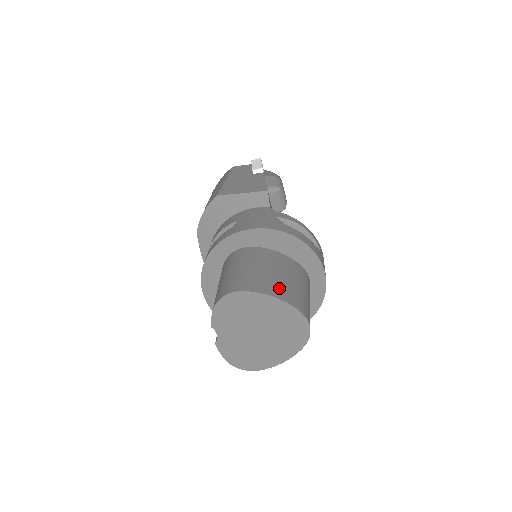
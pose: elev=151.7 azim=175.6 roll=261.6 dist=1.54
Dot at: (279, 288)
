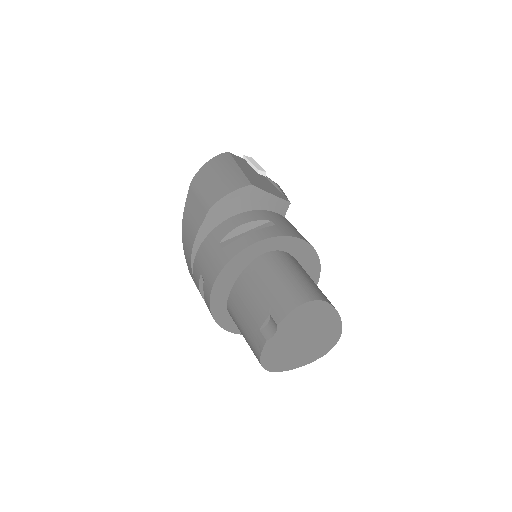
Dot at: occluded
